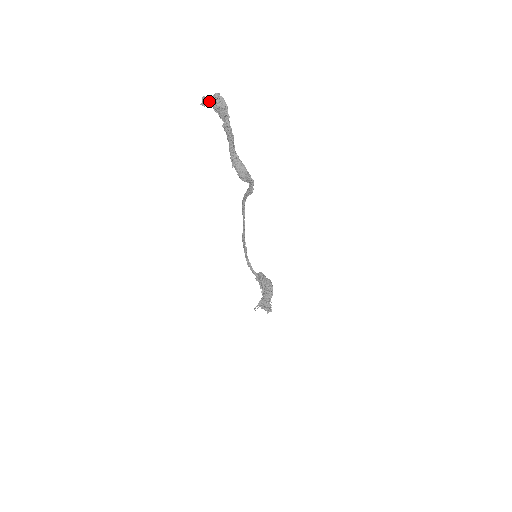
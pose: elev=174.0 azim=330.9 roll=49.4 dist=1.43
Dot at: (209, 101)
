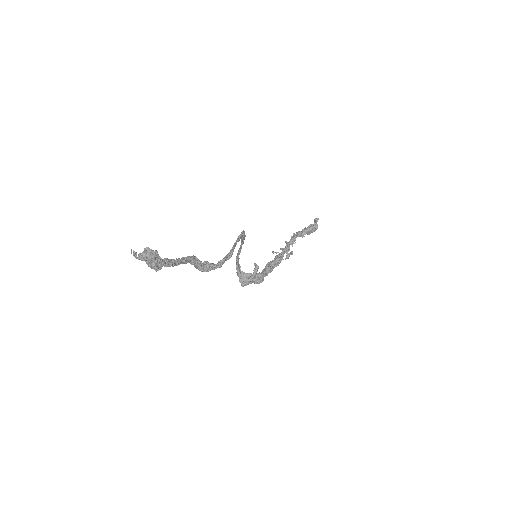
Dot at: (136, 258)
